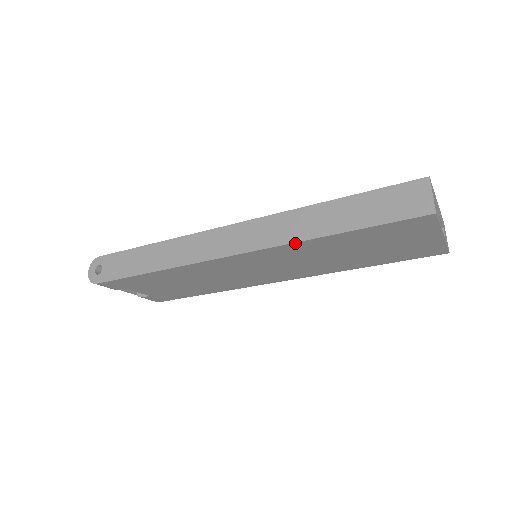
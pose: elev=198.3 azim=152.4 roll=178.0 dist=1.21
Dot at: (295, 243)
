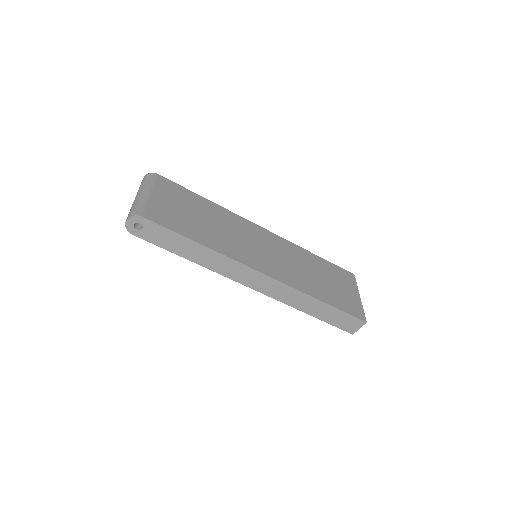
Dot at: (289, 305)
